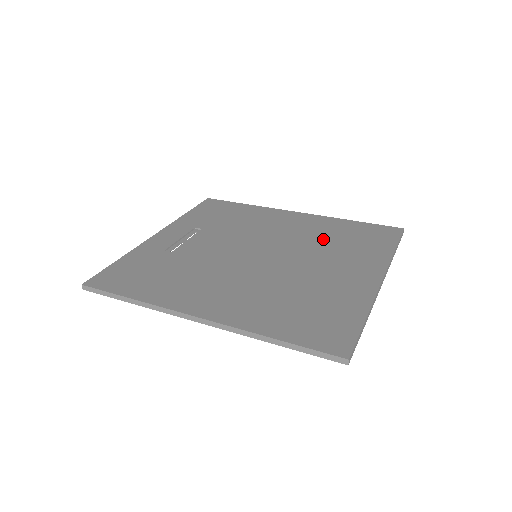
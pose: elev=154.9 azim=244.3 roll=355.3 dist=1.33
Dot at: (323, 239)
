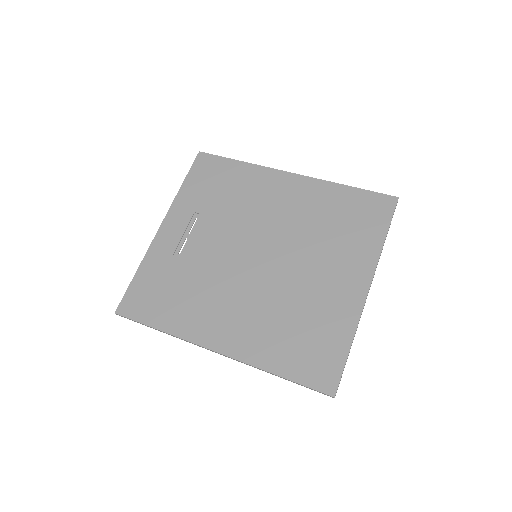
Dot at: (317, 224)
